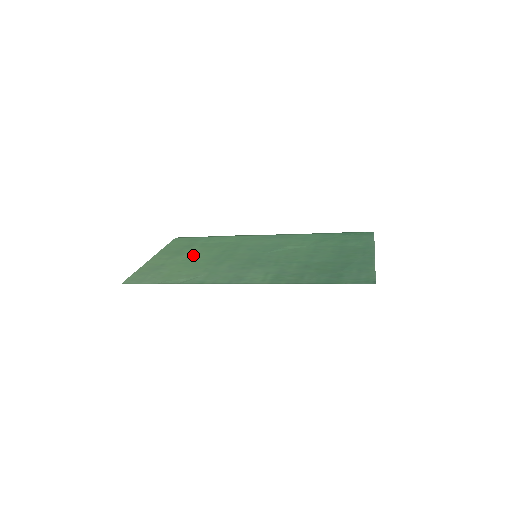
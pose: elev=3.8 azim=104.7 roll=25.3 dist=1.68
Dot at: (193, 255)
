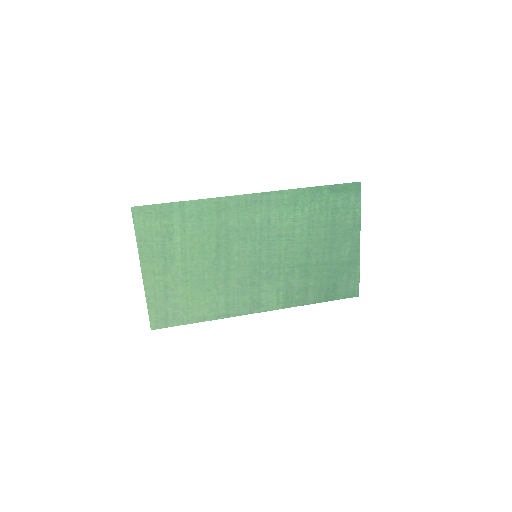
Dot at: (188, 262)
